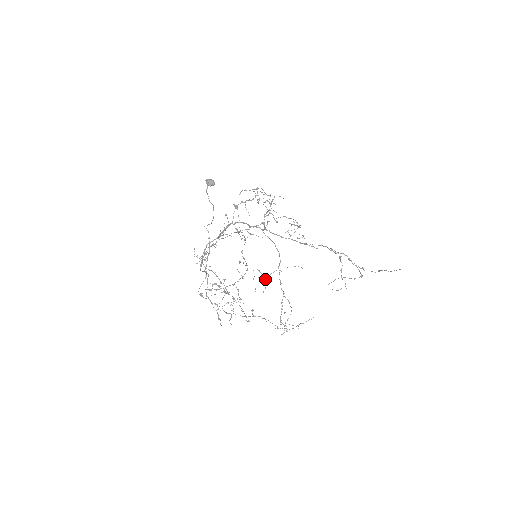
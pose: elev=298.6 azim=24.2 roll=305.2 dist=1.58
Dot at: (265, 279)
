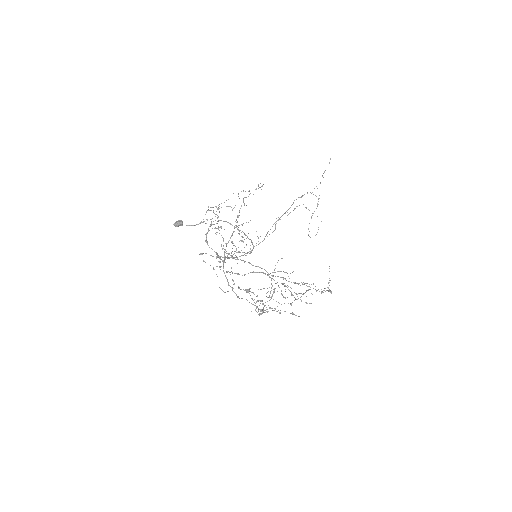
Dot at: (274, 289)
